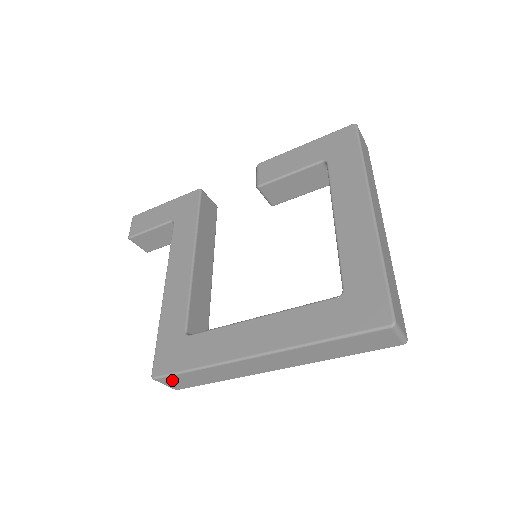
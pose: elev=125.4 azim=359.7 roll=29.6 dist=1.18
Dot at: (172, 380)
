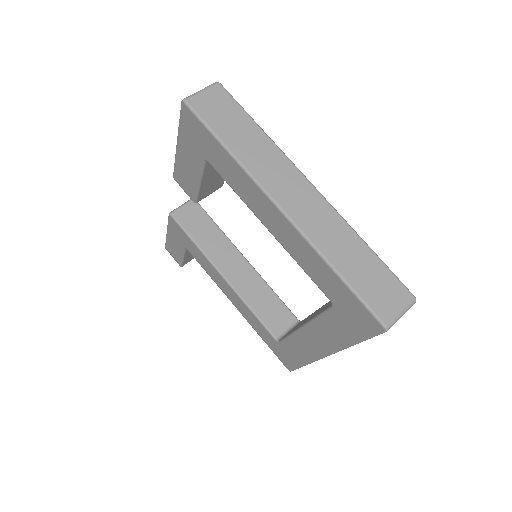
Dot at: occluded
